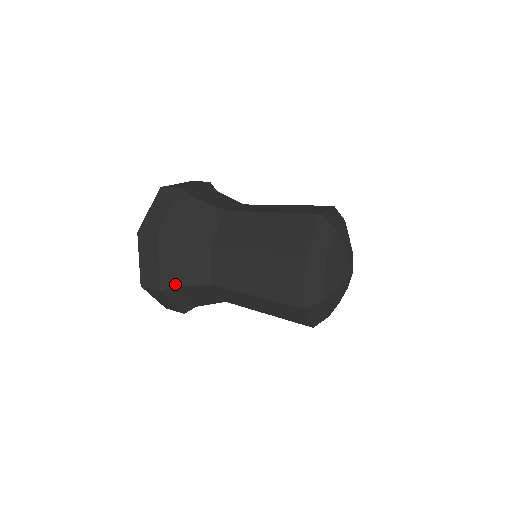
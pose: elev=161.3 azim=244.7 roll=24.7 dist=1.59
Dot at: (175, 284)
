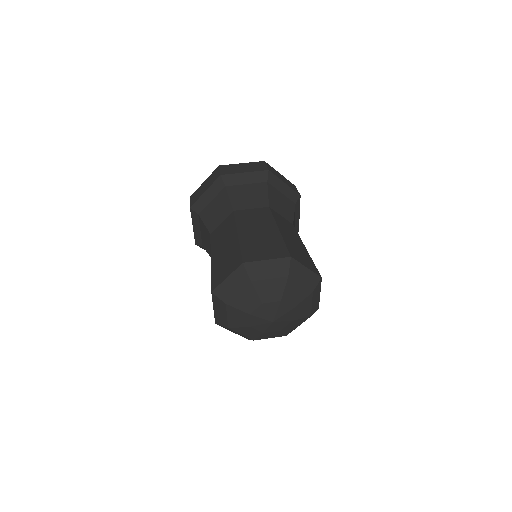
Dot at: occluded
